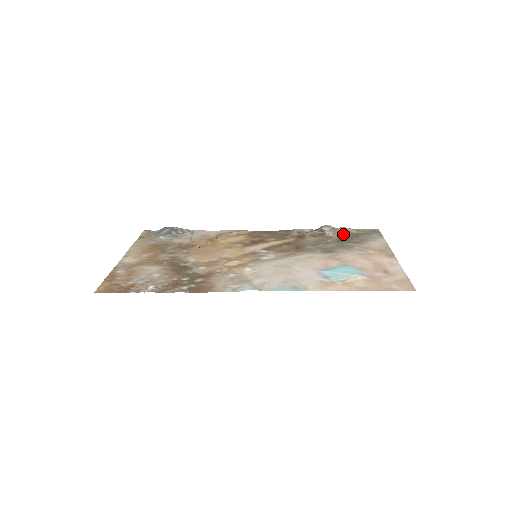
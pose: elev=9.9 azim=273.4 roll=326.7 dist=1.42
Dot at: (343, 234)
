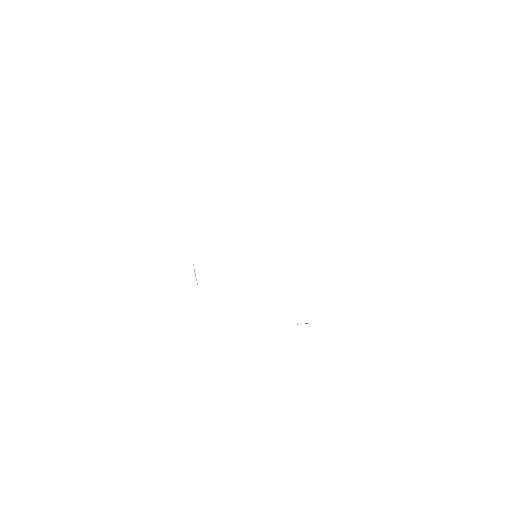
Dot at: occluded
